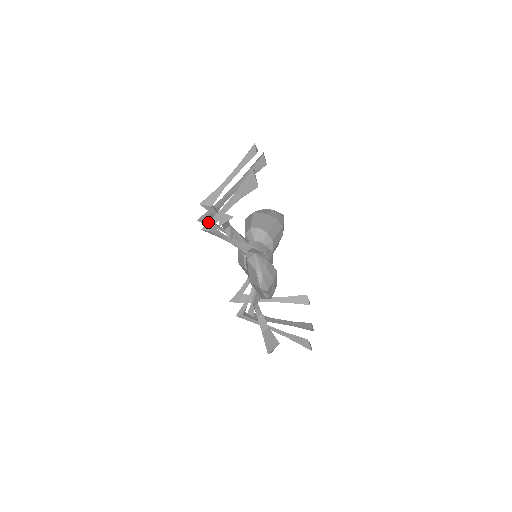
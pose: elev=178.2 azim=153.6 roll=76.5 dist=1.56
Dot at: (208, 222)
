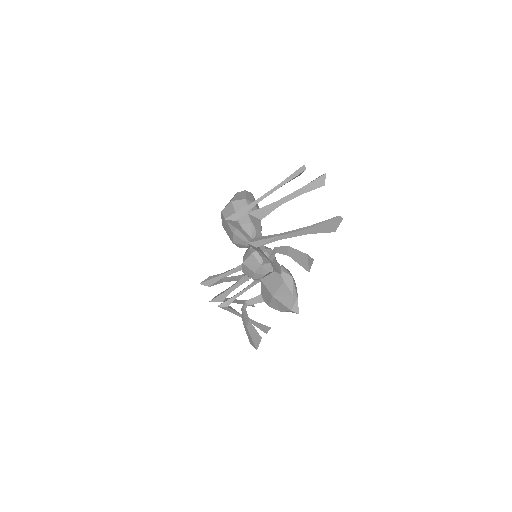
Dot at: (260, 240)
